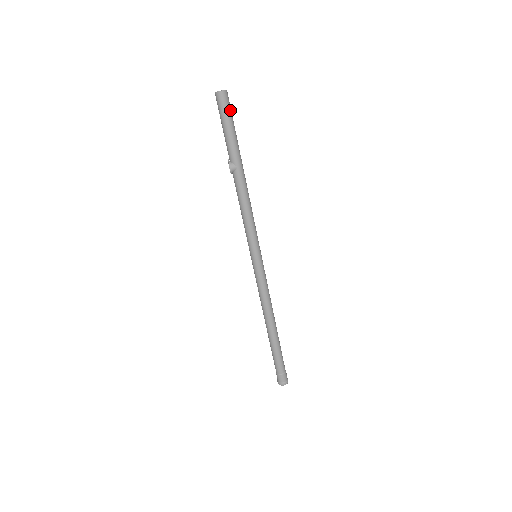
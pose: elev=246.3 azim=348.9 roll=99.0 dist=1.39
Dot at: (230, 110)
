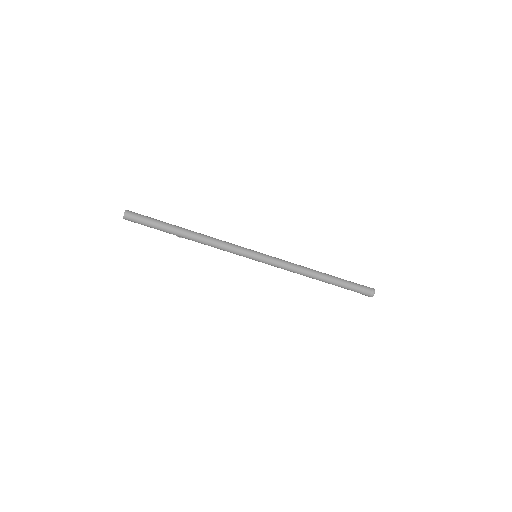
Dot at: (138, 221)
